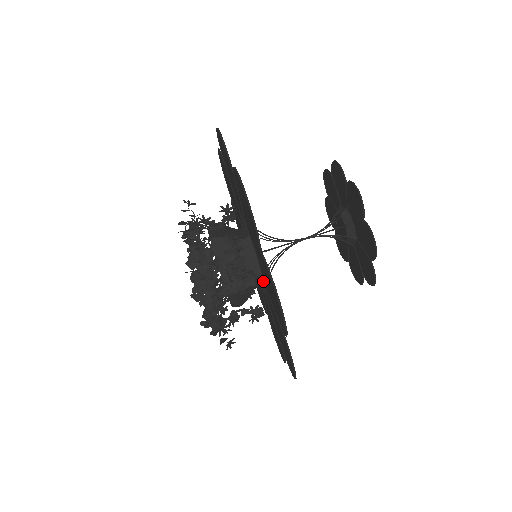
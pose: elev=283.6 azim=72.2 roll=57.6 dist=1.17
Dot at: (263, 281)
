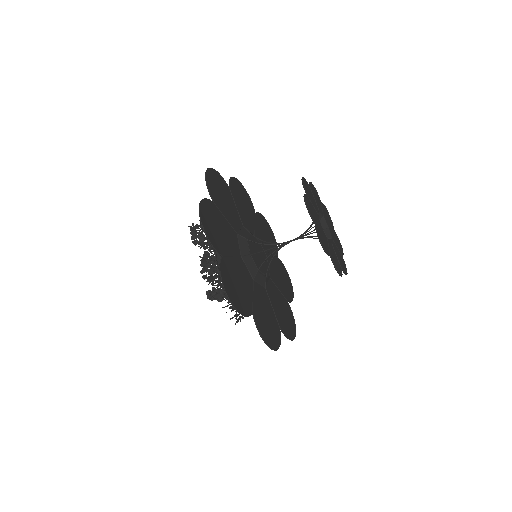
Dot at: (269, 279)
